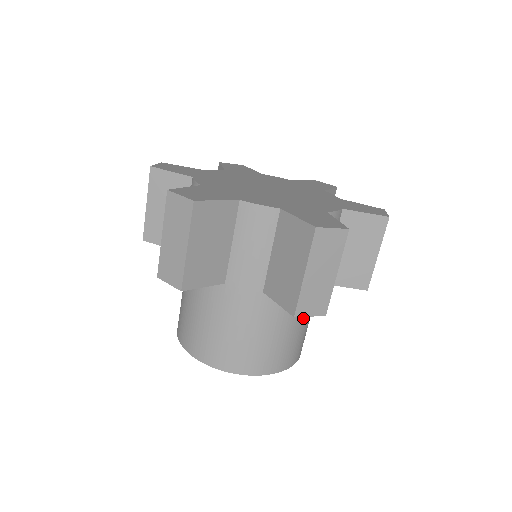
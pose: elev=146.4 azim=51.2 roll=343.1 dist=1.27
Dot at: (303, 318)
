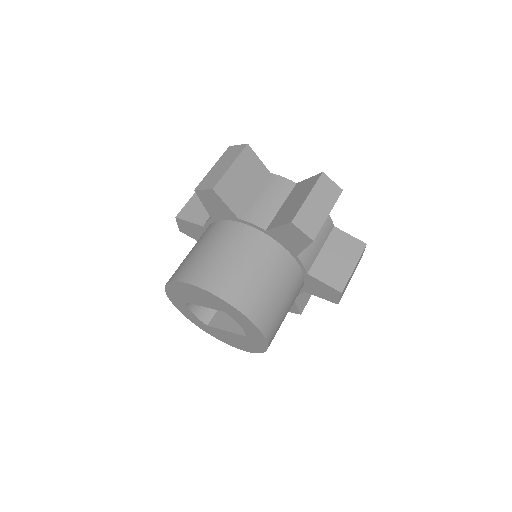
Dot at: (285, 289)
